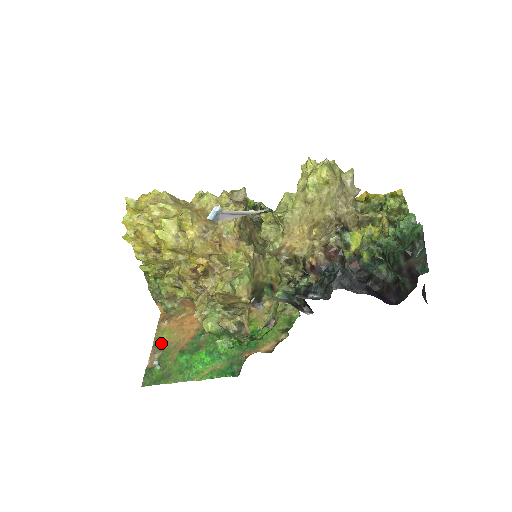
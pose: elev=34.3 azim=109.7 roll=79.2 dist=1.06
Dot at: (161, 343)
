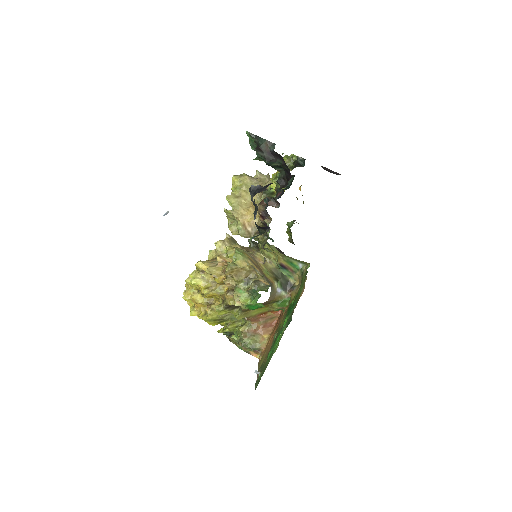
Dot at: (260, 367)
